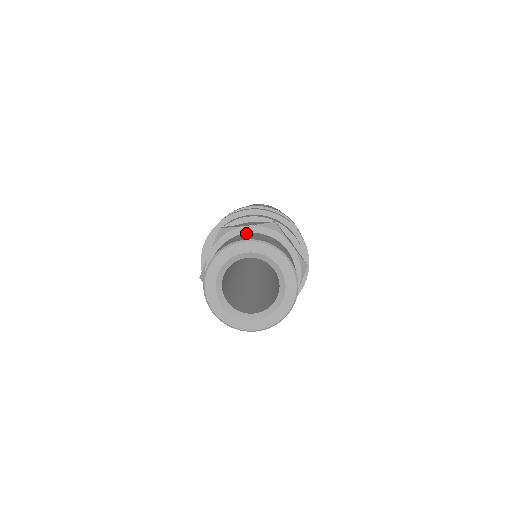
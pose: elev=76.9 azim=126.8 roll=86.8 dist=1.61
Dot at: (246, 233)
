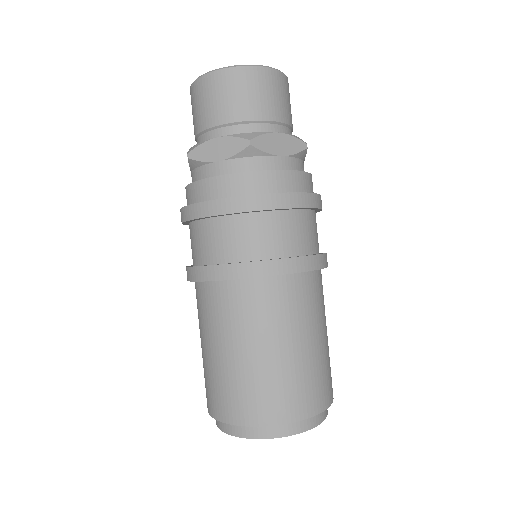
Dot at: occluded
